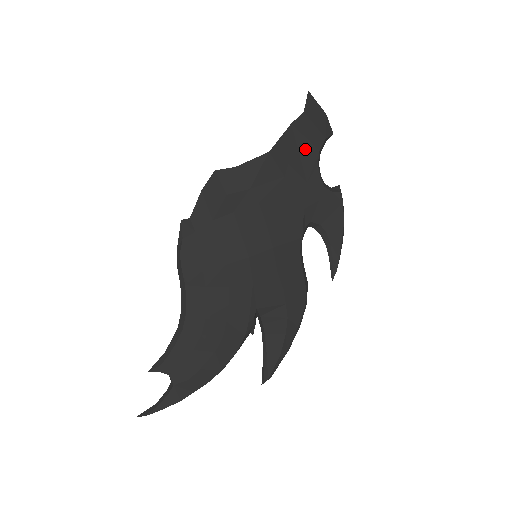
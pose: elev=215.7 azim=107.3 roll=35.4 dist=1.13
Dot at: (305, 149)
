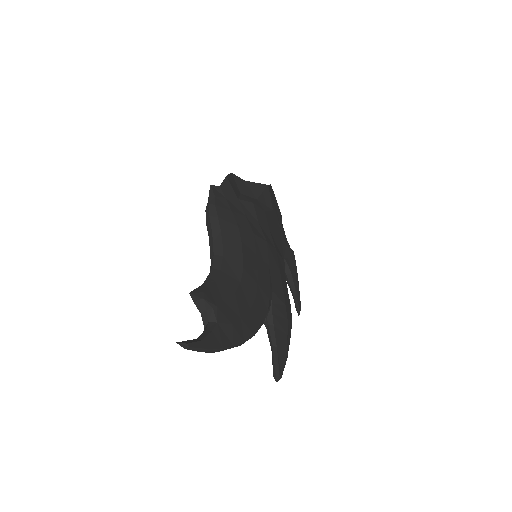
Dot at: (277, 206)
